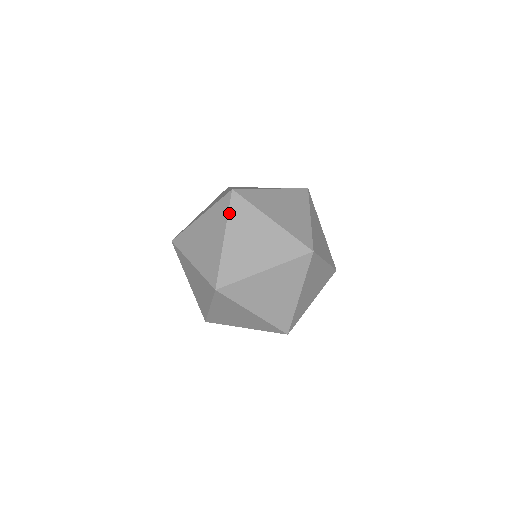
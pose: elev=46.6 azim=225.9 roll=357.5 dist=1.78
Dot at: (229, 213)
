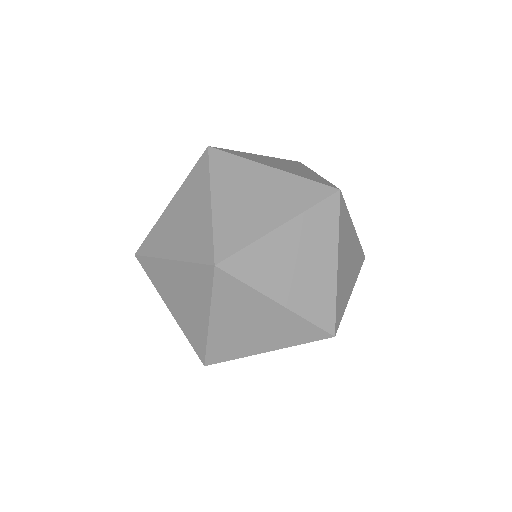
Dot at: (309, 168)
